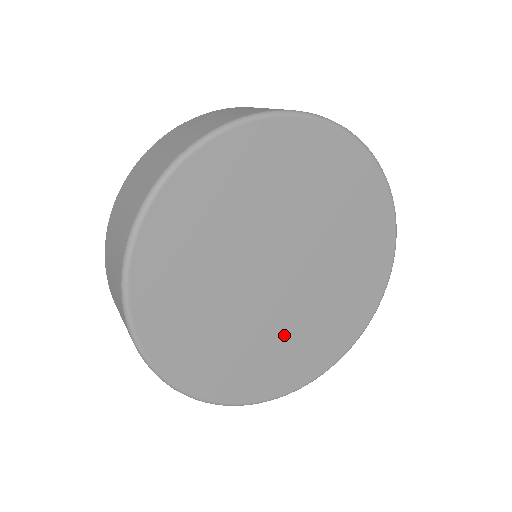
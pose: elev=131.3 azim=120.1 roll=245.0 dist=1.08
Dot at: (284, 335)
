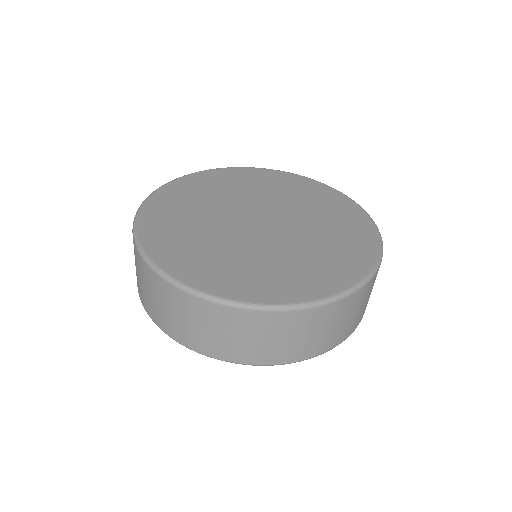
Dot at: (273, 257)
